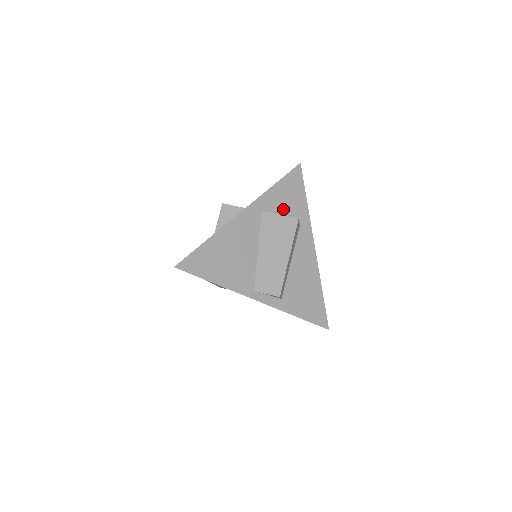
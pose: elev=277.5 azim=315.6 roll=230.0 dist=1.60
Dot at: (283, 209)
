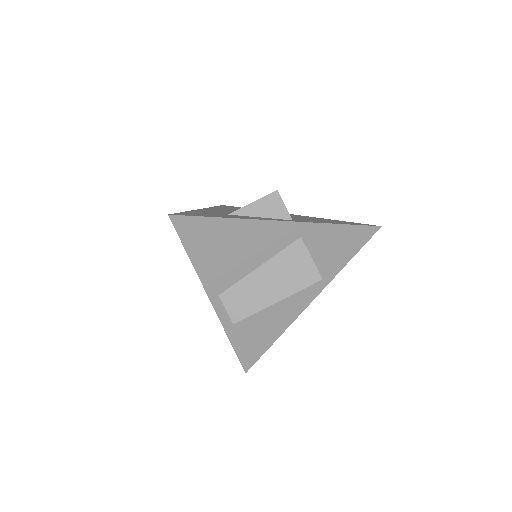
Dot at: (321, 251)
